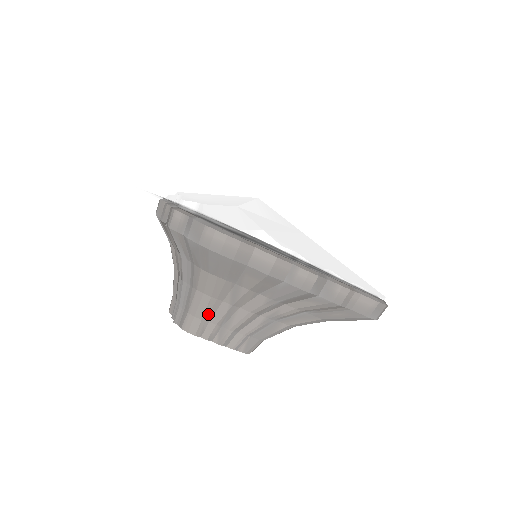
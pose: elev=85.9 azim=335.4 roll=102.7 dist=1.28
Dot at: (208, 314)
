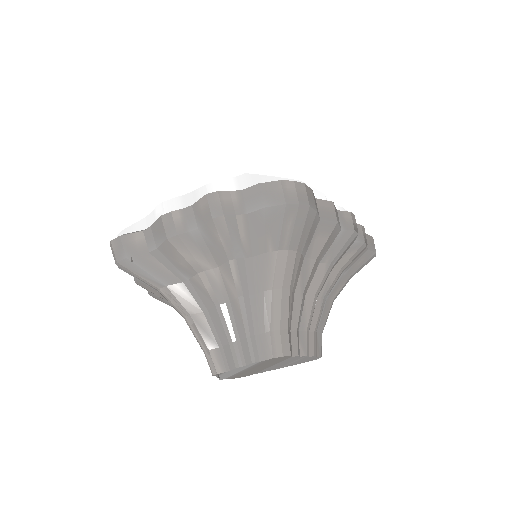
Dot at: (289, 318)
